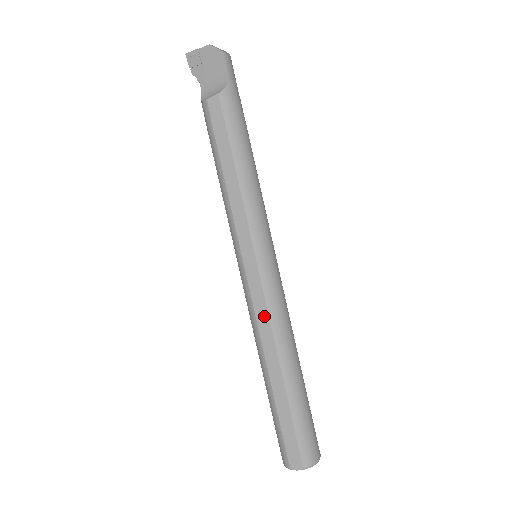
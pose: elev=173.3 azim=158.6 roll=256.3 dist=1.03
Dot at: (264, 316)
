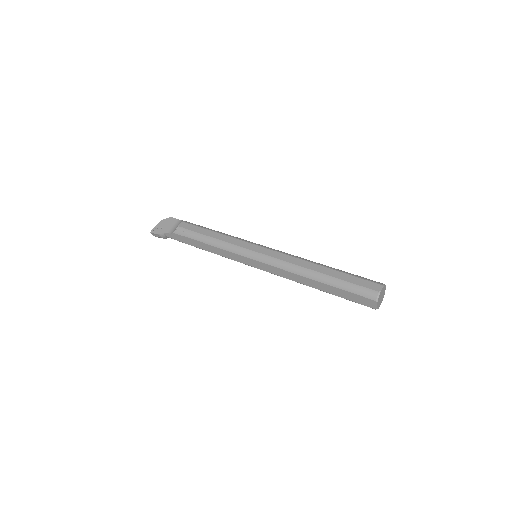
Dot at: (286, 257)
